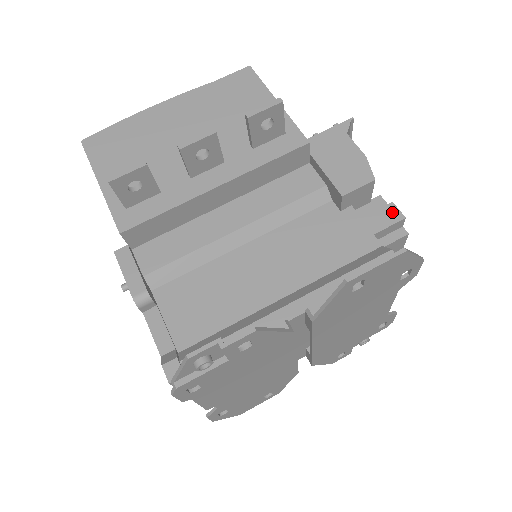
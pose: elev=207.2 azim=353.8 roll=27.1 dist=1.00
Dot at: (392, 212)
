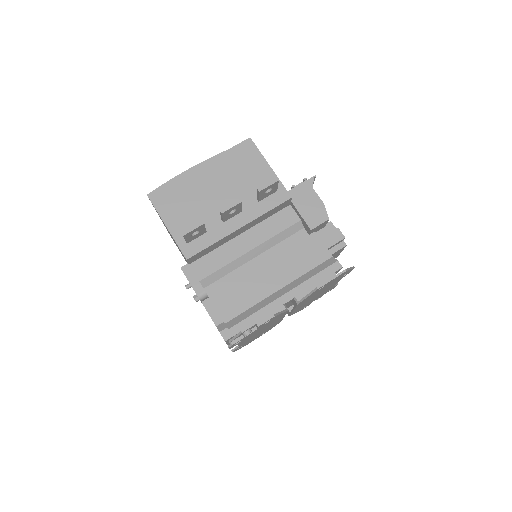
Dot at: (338, 234)
